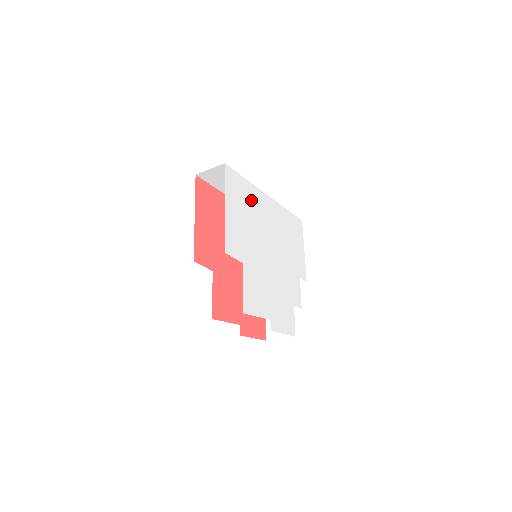
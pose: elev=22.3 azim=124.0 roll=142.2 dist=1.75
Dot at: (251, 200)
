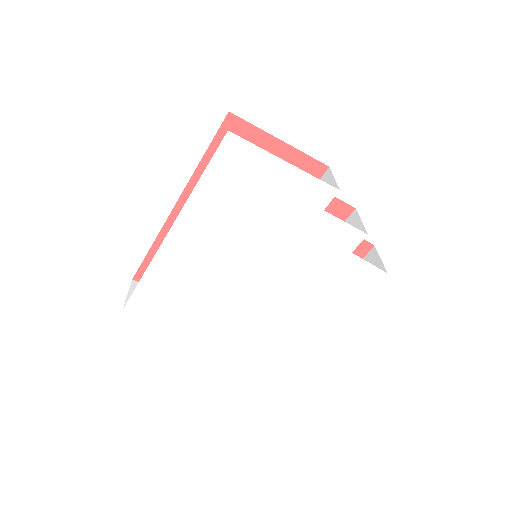
Dot at: (175, 279)
